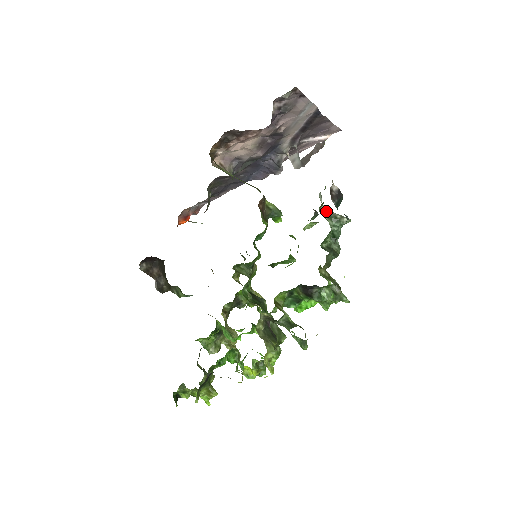
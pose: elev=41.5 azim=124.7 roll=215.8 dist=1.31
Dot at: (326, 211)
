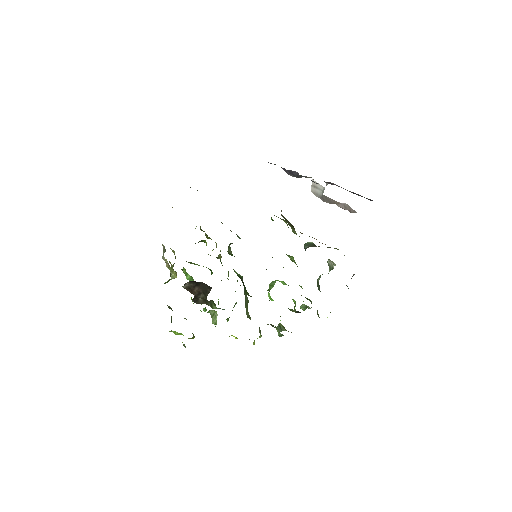
Dot at: (328, 260)
